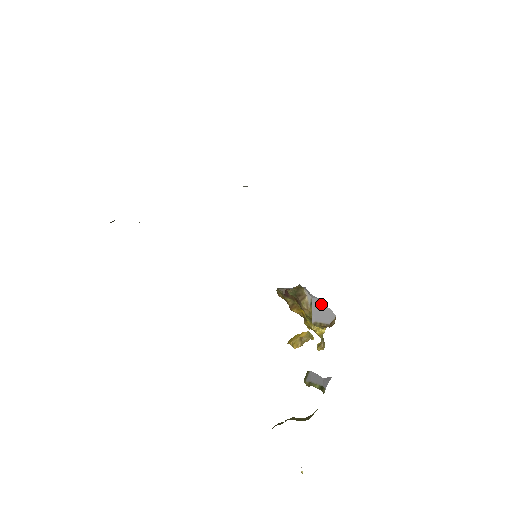
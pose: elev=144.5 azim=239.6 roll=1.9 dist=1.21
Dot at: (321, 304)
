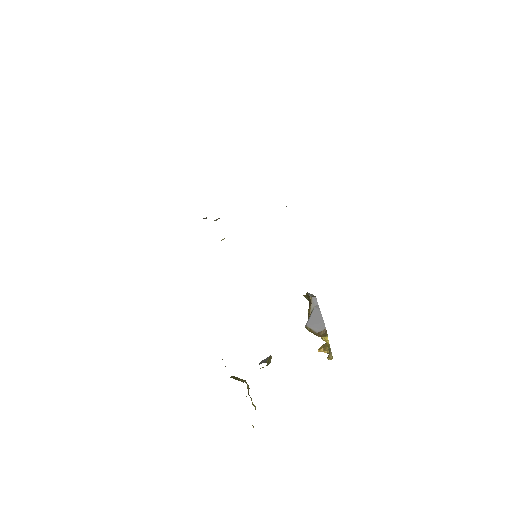
Dot at: (319, 314)
